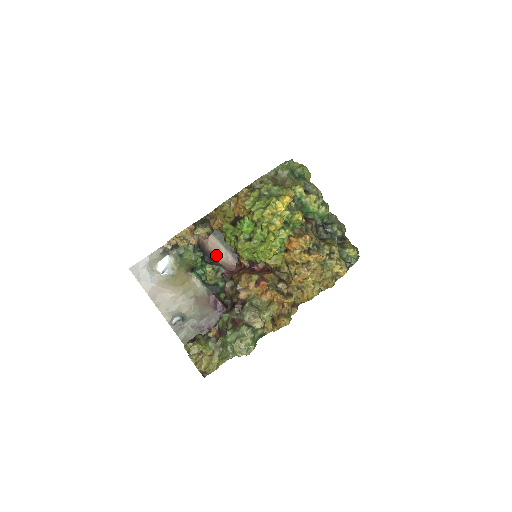
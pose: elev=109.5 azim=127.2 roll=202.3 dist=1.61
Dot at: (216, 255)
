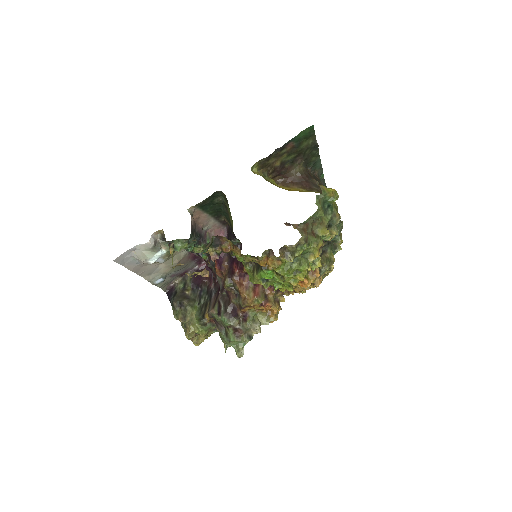
Dot at: (204, 226)
